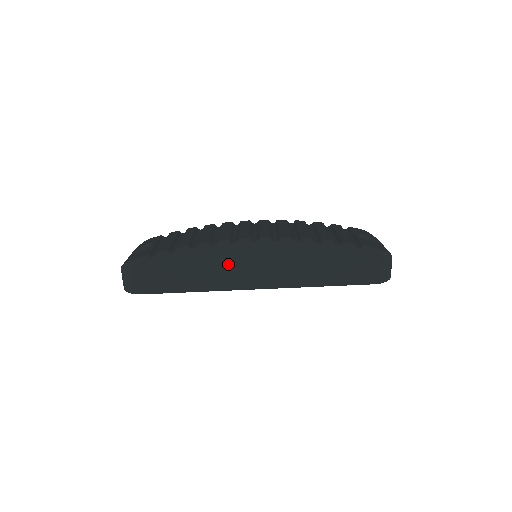
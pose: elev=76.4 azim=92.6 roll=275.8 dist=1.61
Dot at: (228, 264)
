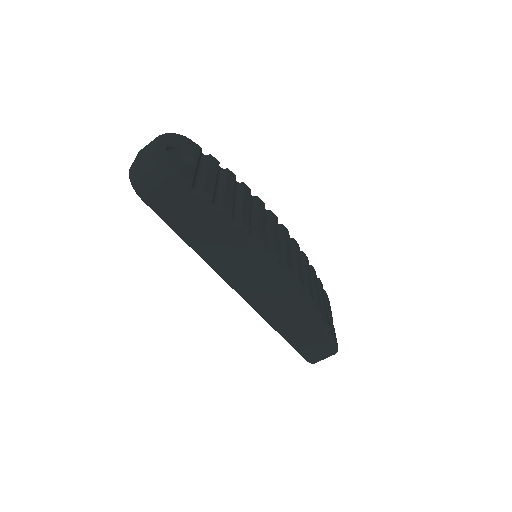
Dot at: (242, 258)
